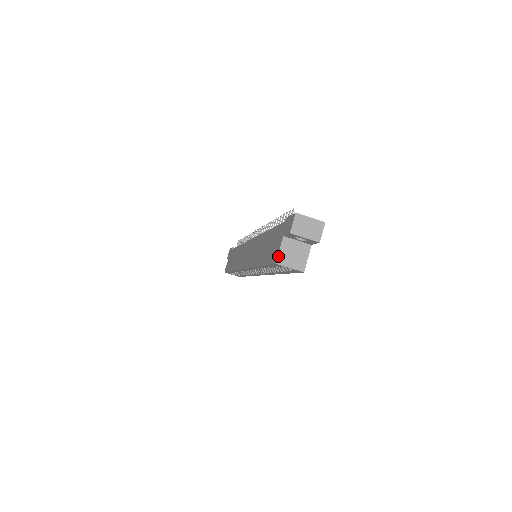
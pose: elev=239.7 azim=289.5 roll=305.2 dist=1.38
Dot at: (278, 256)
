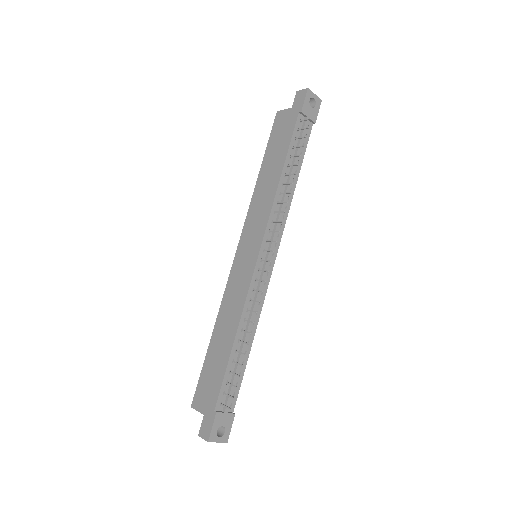
Dot at: occluded
